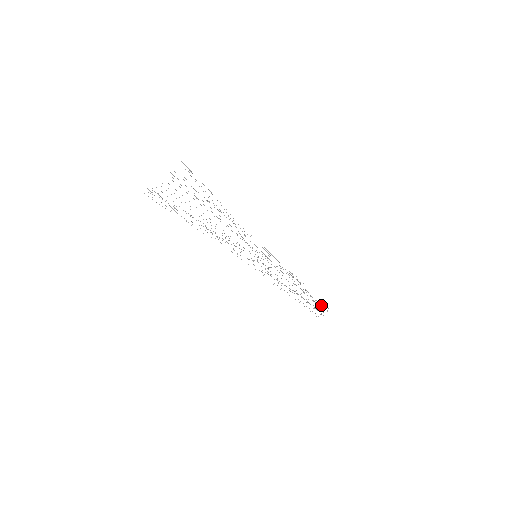
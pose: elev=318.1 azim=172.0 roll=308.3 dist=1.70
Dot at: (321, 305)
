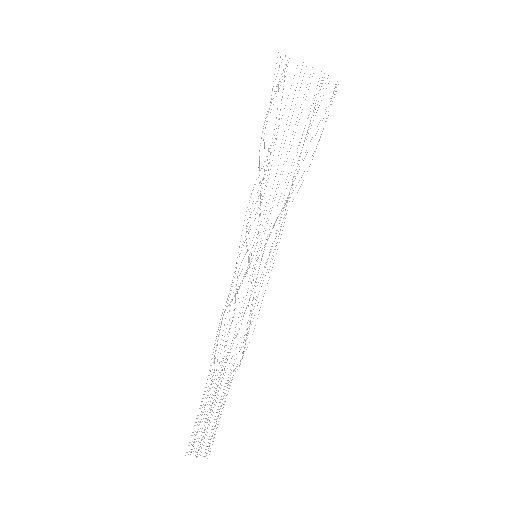
Dot at: (213, 433)
